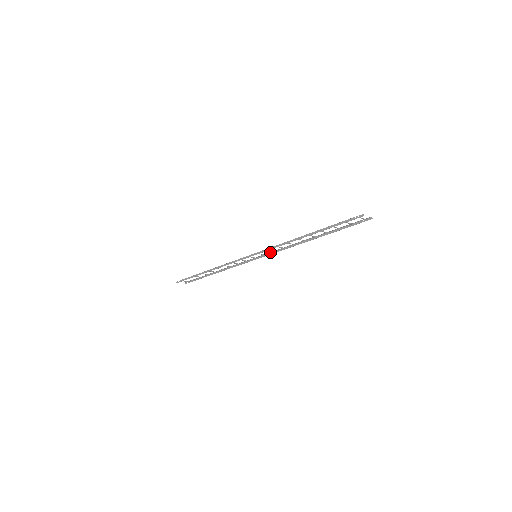
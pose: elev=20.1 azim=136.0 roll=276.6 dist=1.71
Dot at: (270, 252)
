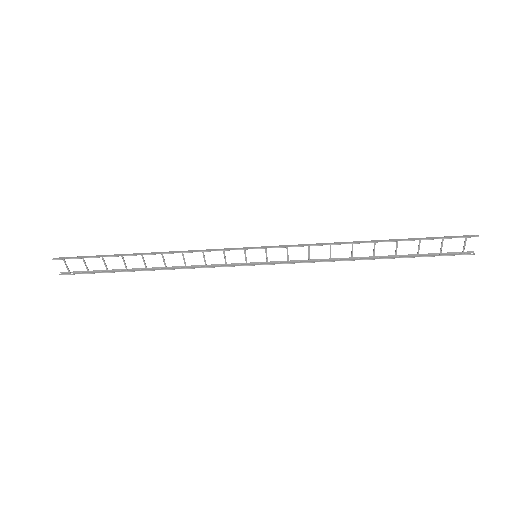
Dot at: (280, 261)
